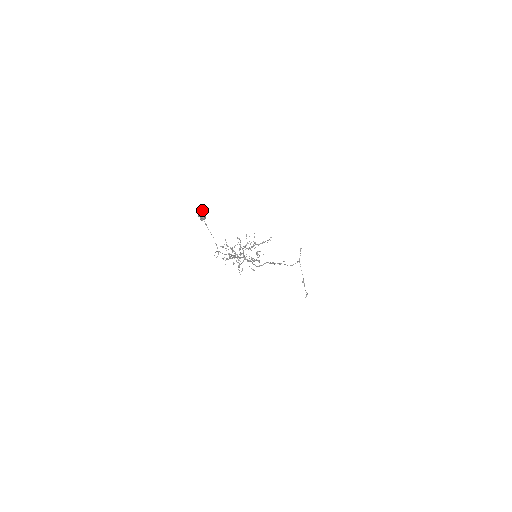
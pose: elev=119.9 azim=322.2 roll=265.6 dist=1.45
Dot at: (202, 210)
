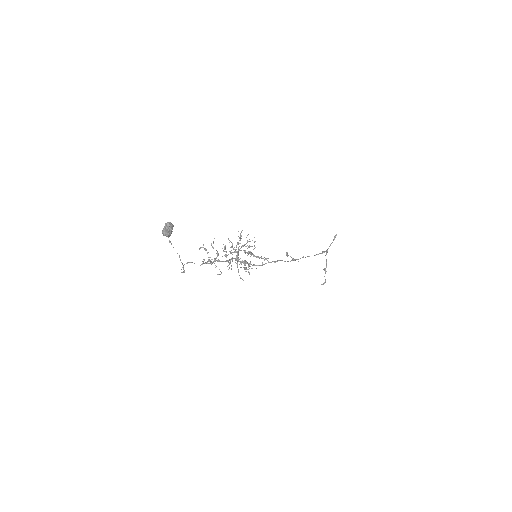
Dot at: (169, 224)
